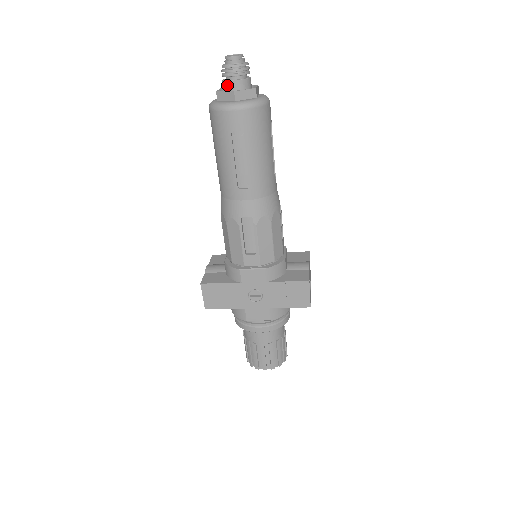
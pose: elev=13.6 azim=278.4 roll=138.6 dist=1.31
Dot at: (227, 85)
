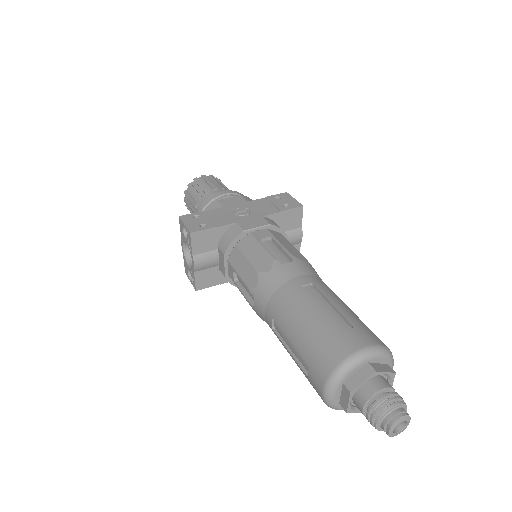
Dot at: occluded
